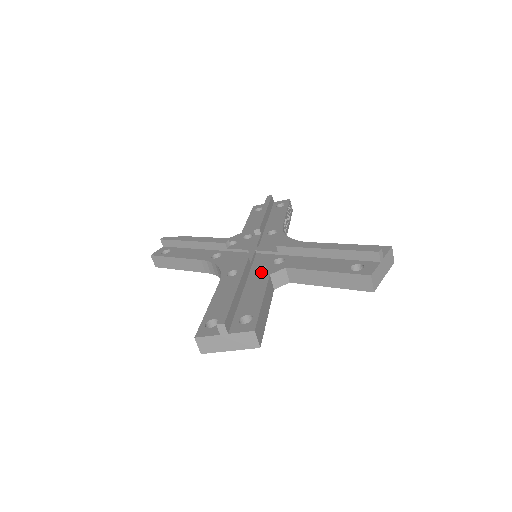
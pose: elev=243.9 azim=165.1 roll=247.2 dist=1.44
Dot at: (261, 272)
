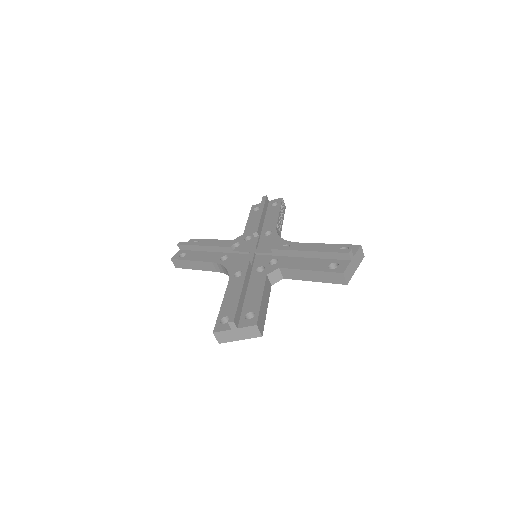
Dot at: (260, 273)
